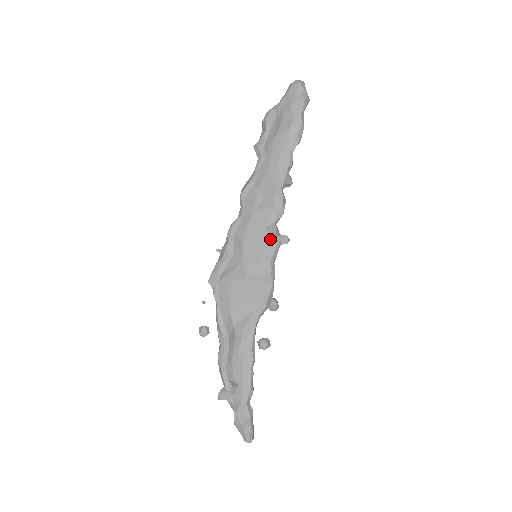
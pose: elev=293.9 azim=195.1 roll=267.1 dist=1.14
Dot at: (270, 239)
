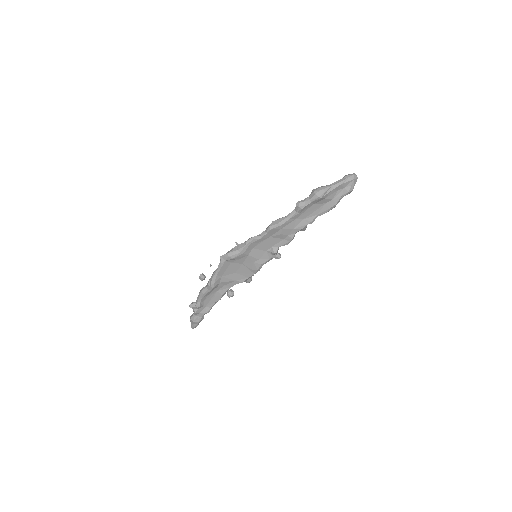
Dot at: (270, 253)
